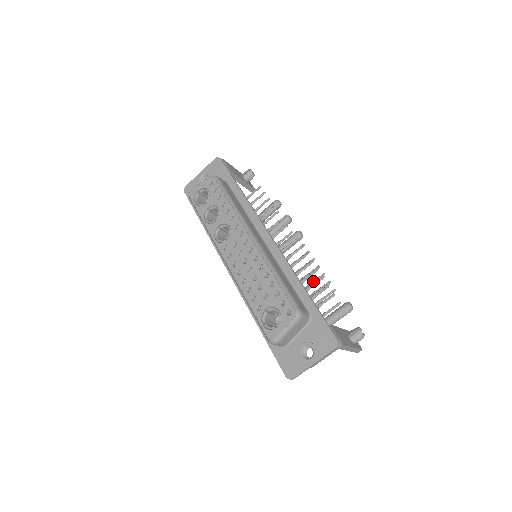
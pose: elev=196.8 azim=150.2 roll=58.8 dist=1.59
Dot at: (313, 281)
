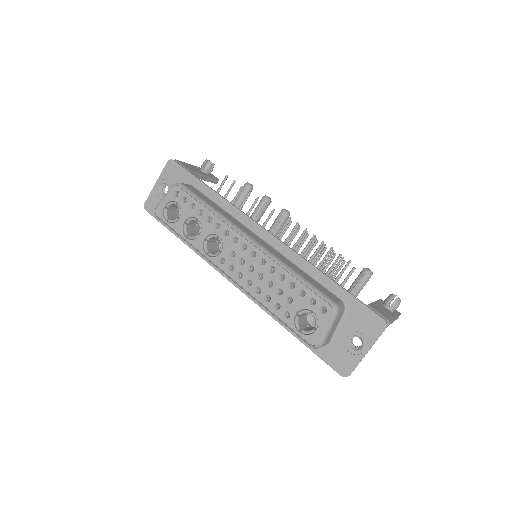
Dot at: occluded
